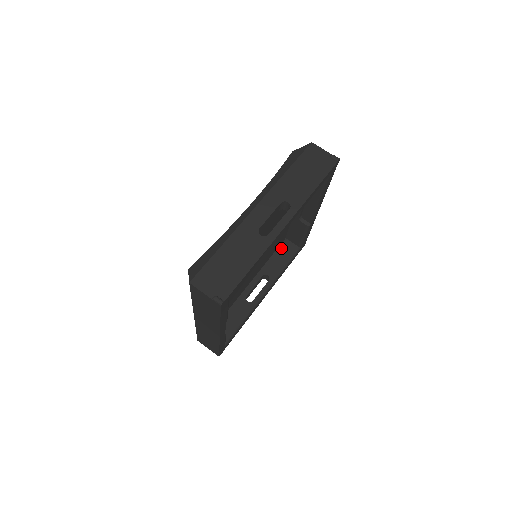
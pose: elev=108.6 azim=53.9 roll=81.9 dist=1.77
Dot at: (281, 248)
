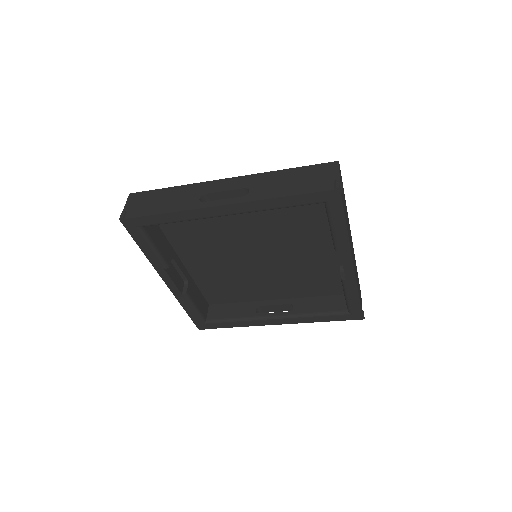
Dot at: (332, 298)
